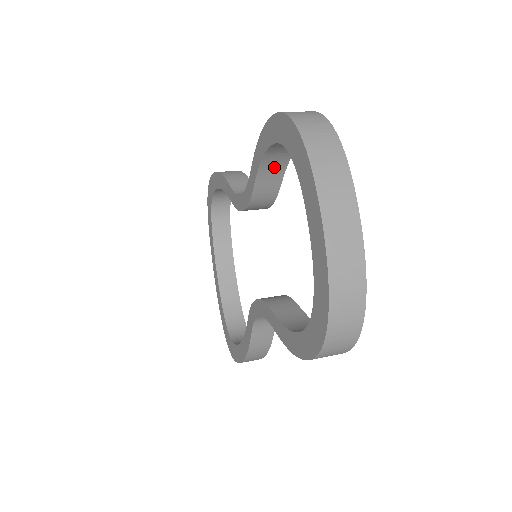
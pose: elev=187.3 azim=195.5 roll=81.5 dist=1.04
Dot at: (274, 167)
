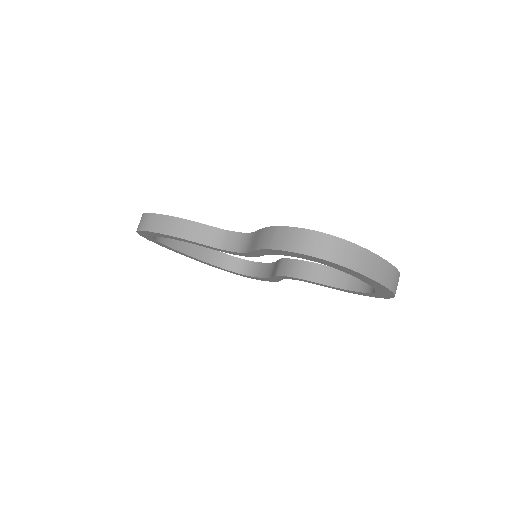
Dot at: occluded
